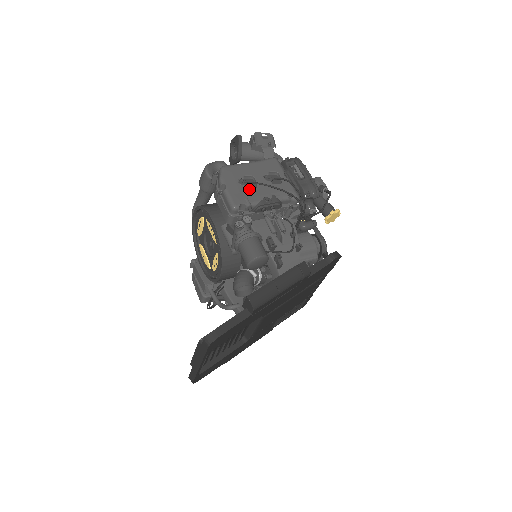
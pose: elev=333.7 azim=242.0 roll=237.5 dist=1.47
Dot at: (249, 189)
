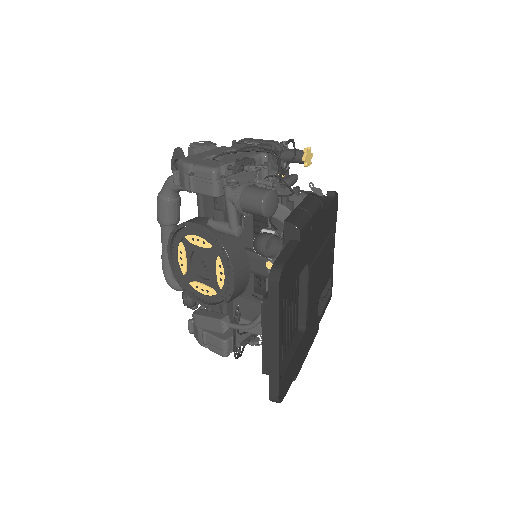
Dot at: occluded
